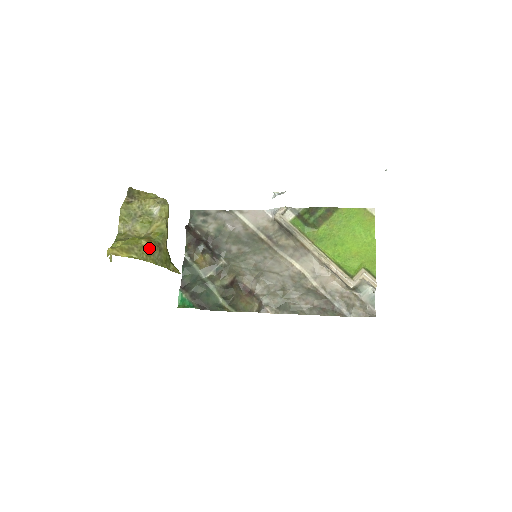
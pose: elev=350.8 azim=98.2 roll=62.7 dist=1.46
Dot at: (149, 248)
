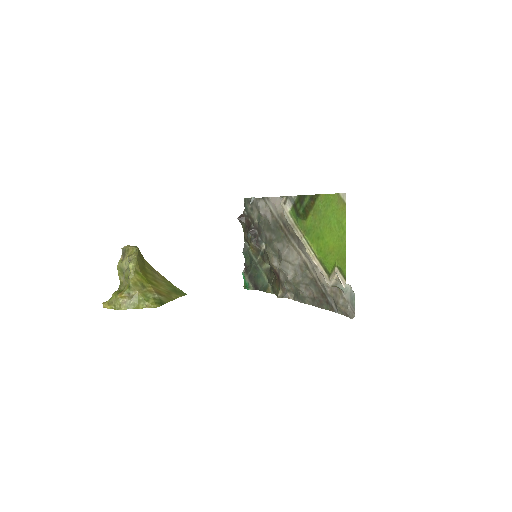
Dot at: (122, 299)
